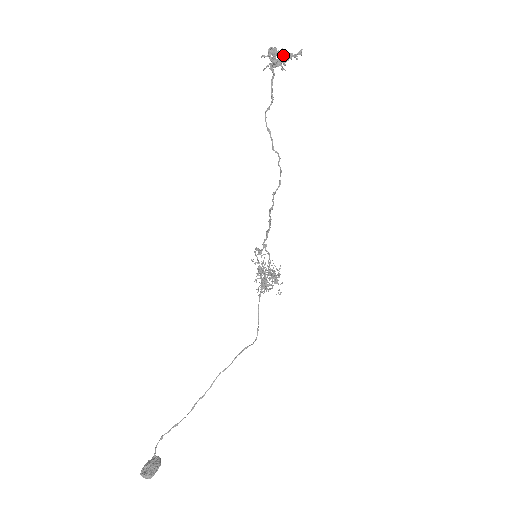
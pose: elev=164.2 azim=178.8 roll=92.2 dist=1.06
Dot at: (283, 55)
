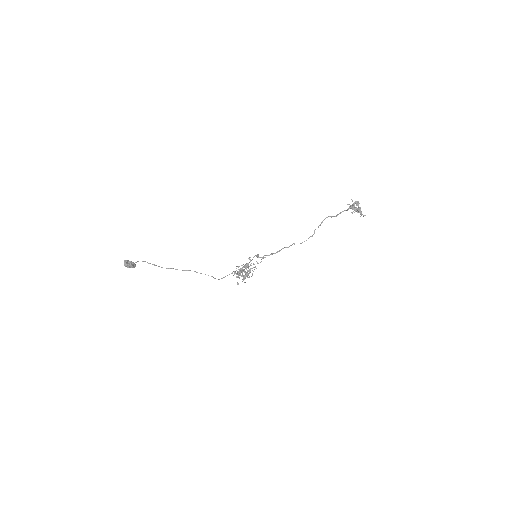
Dot at: (358, 209)
